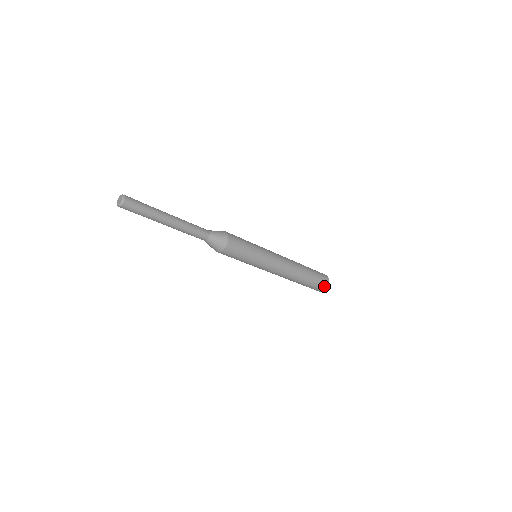
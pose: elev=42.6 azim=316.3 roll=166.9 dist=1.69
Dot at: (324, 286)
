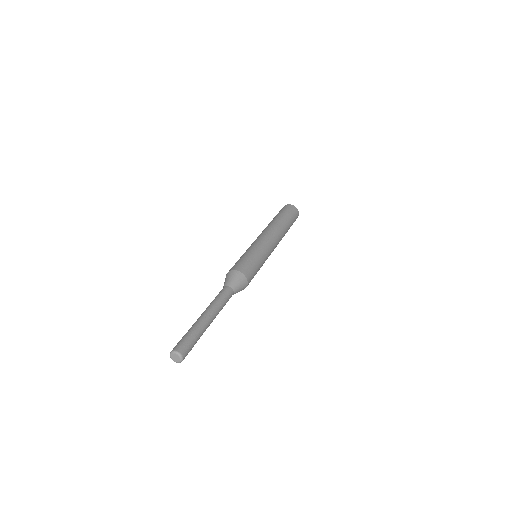
Dot at: occluded
